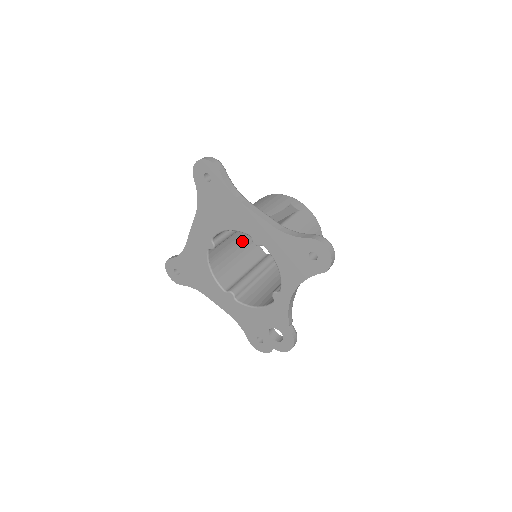
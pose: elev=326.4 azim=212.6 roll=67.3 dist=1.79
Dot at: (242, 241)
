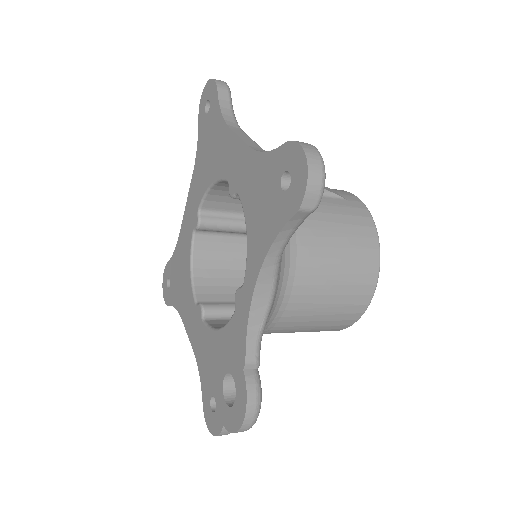
Dot at: occluded
